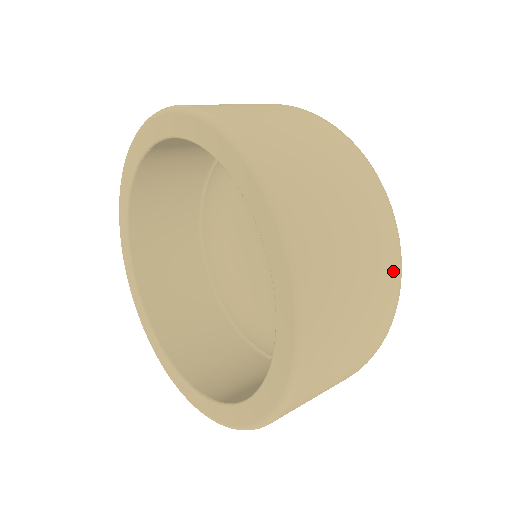
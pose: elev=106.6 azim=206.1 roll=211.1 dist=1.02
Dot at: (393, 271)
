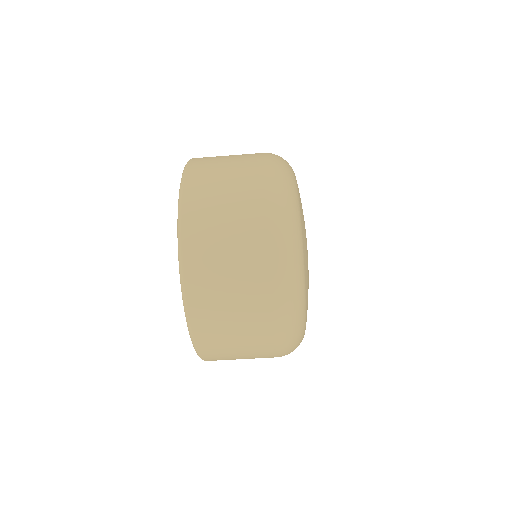
Dot at: (264, 178)
